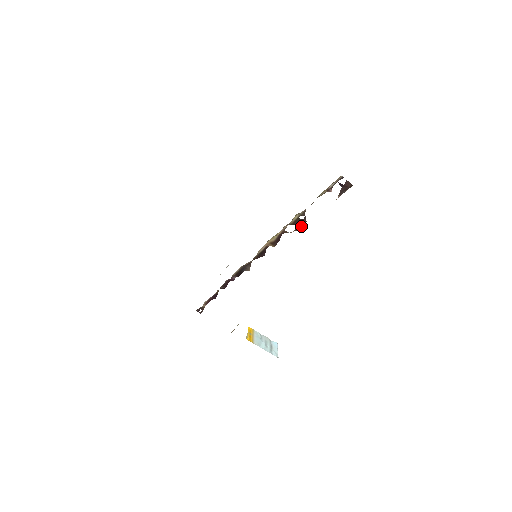
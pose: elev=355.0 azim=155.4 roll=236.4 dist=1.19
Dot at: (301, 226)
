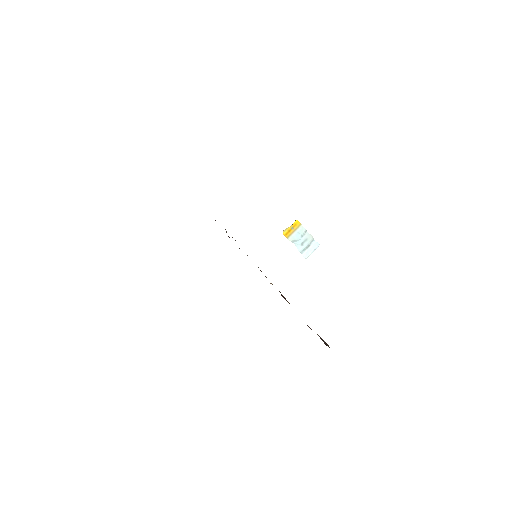
Dot at: occluded
